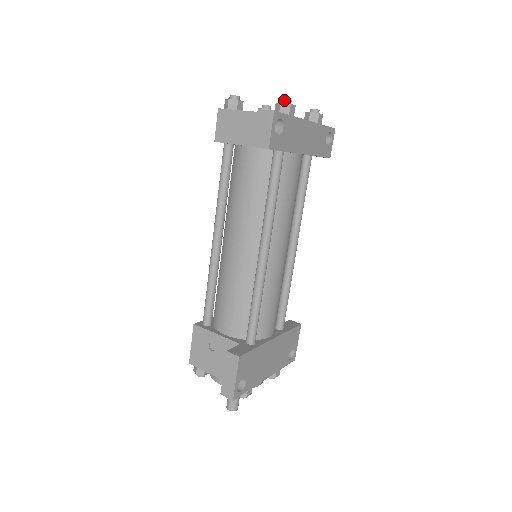
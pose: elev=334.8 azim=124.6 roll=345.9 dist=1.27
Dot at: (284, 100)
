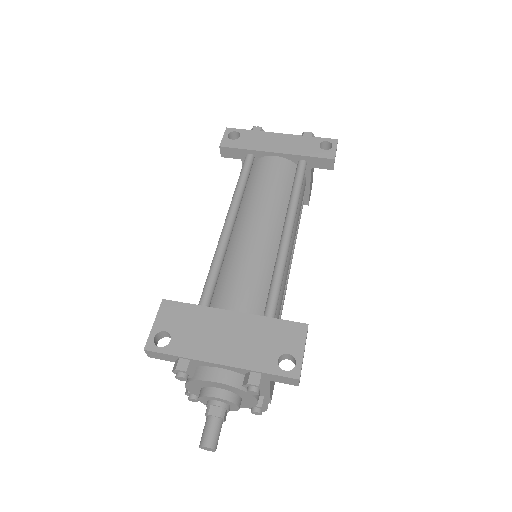
Dot at: occluded
